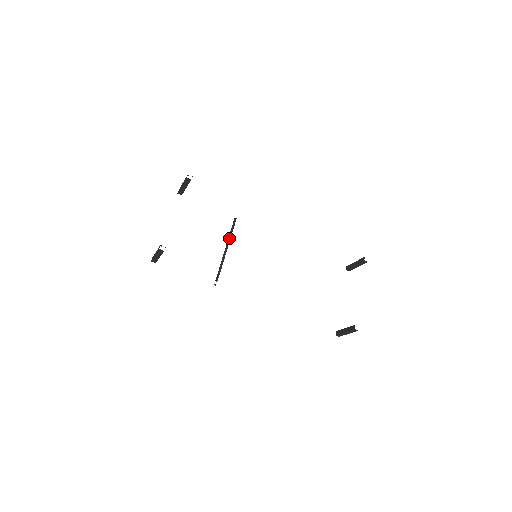
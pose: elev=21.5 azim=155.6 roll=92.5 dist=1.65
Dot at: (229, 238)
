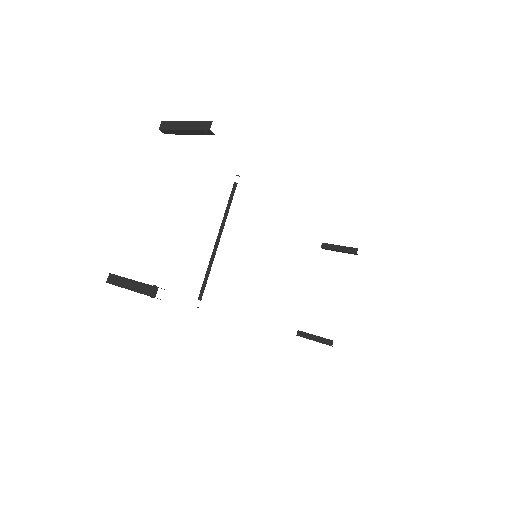
Dot at: (222, 220)
